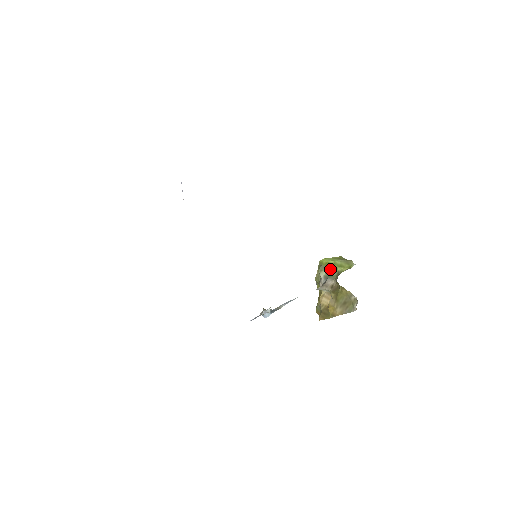
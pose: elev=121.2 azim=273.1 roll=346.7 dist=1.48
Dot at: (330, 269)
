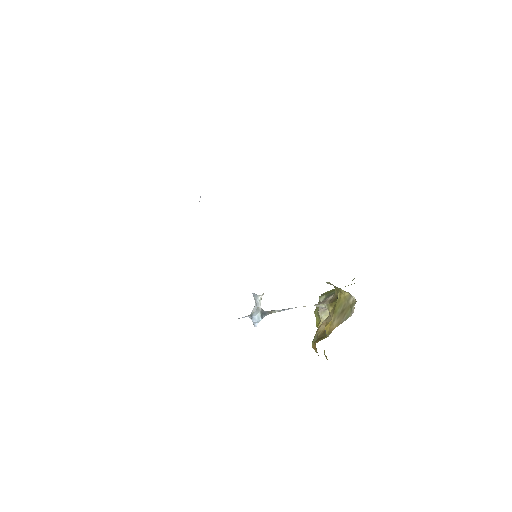
Dot at: (330, 292)
